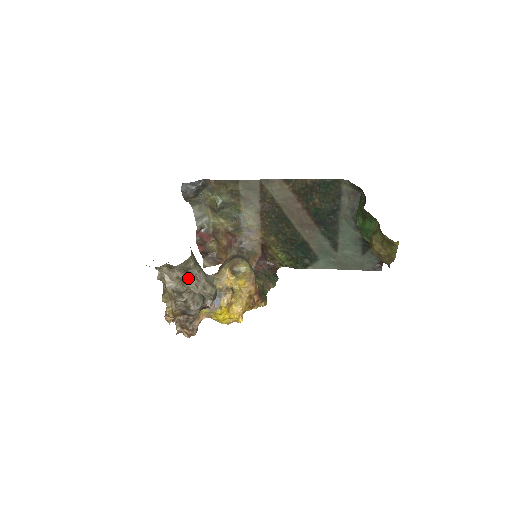
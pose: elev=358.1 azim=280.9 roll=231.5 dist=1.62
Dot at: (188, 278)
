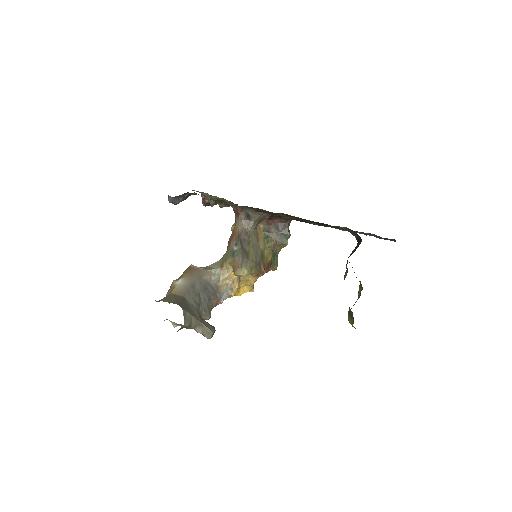
Dot at: (188, 328)
